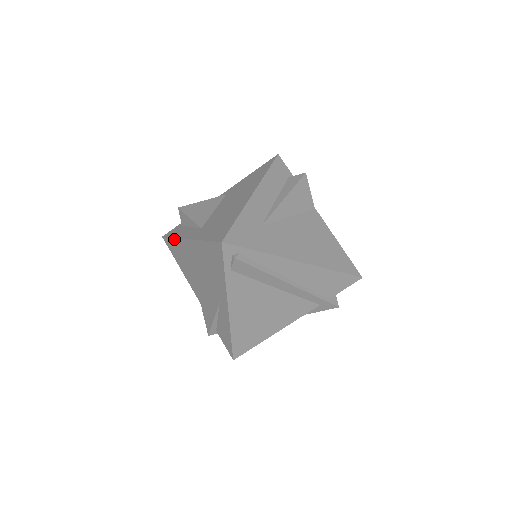
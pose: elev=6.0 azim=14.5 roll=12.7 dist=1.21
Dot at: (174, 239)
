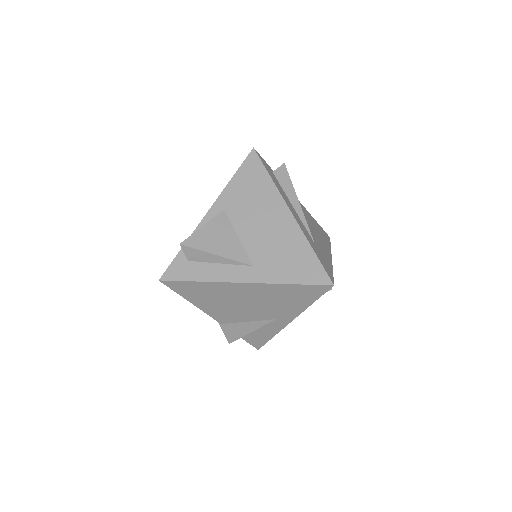
Dot at: (201, 283)
